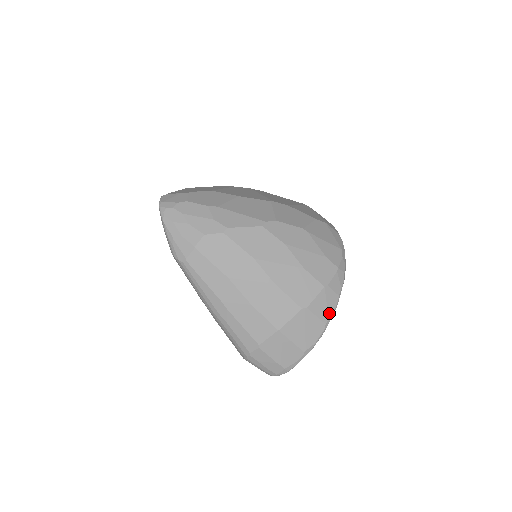
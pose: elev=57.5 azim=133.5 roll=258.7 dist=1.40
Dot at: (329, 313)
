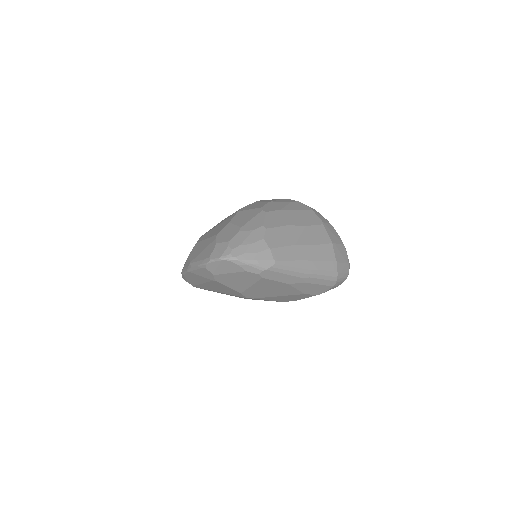
Dot at: (325, 219)
